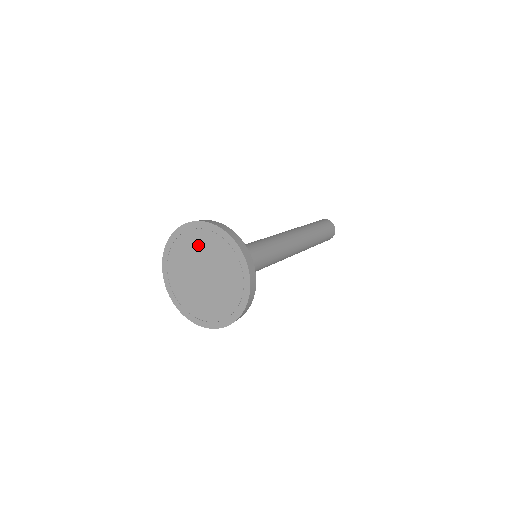
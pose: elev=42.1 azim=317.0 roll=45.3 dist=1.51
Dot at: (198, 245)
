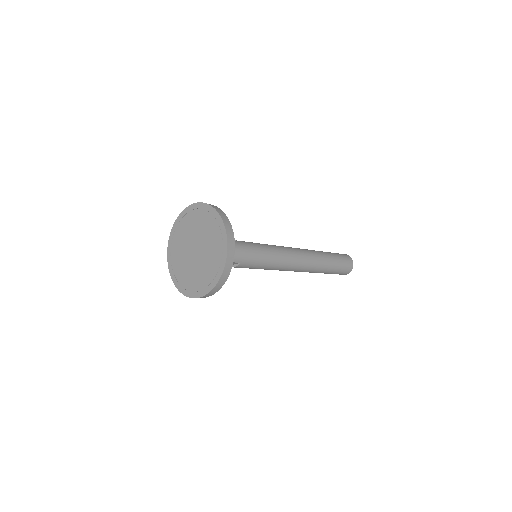
Dot at: (201, 224)
